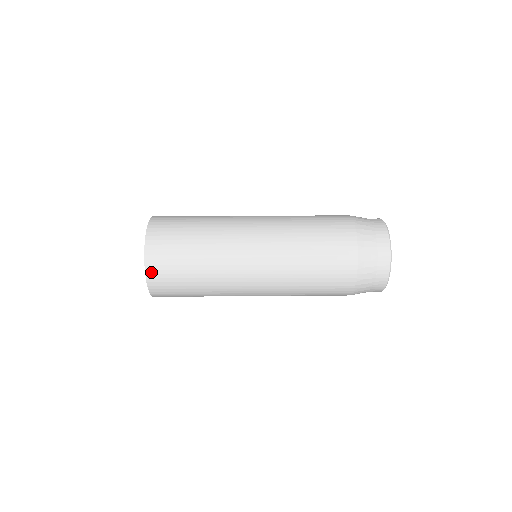
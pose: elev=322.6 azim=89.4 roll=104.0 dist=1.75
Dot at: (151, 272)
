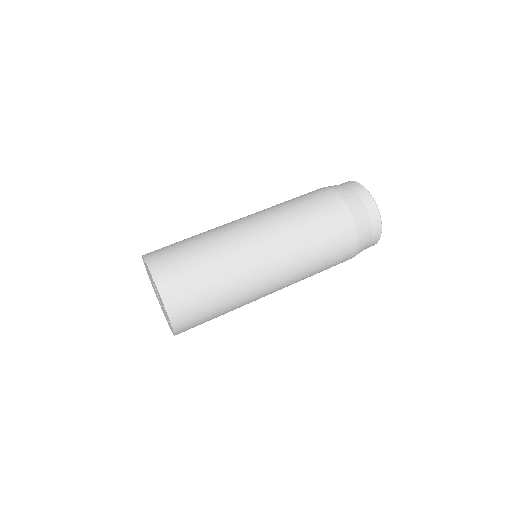
Dot at: (173, 310)
